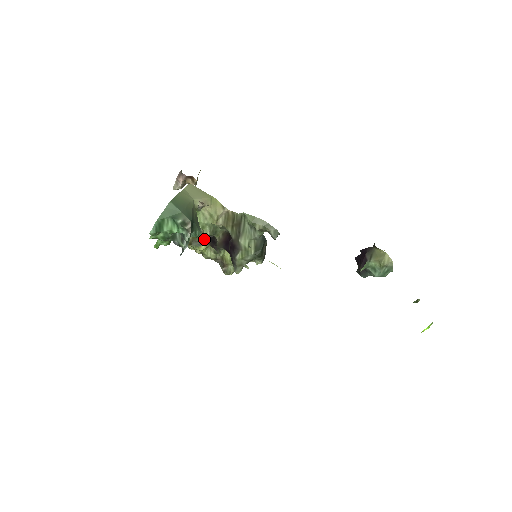
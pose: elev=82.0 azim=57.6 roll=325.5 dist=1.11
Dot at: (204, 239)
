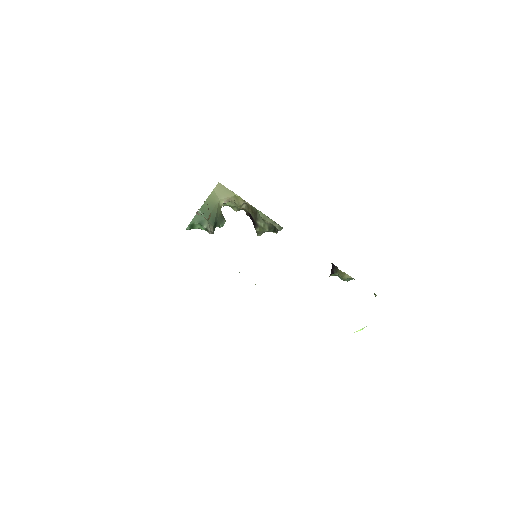
Dot at: occluded
